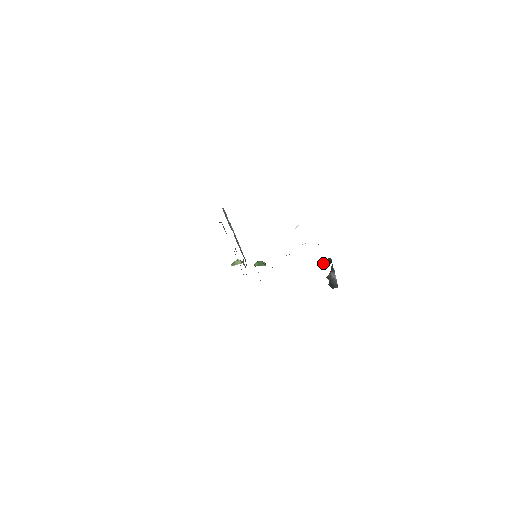
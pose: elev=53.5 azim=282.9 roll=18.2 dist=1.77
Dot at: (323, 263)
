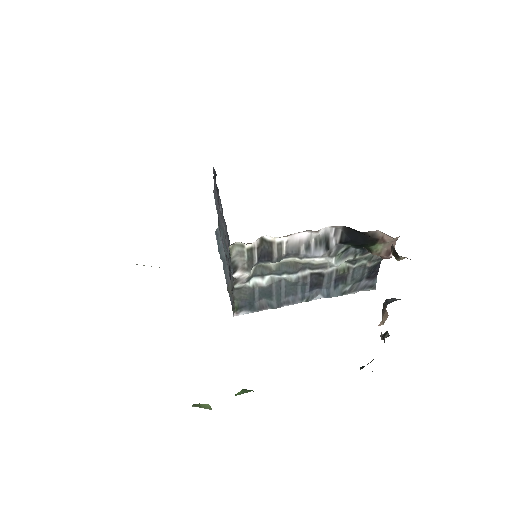
Dot at: (363, 366)
